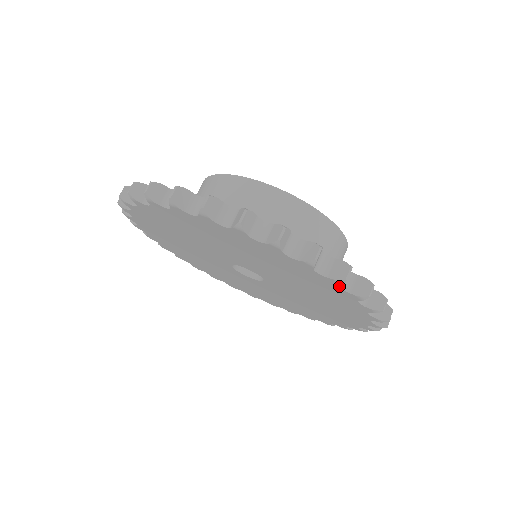
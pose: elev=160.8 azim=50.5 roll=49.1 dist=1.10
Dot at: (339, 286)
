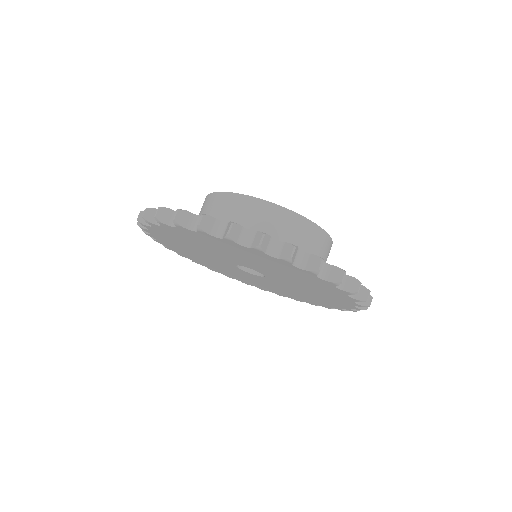
Dot at: (237, 244)
